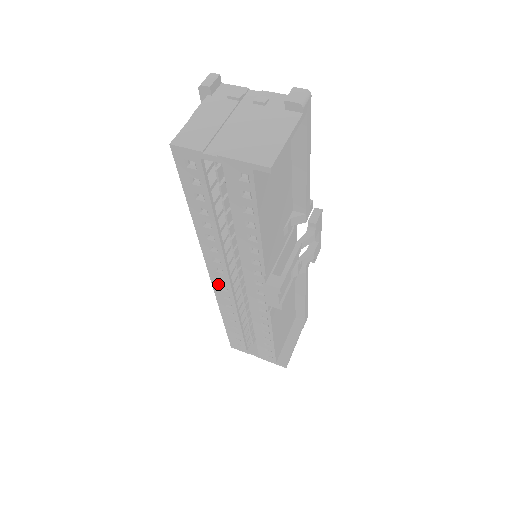
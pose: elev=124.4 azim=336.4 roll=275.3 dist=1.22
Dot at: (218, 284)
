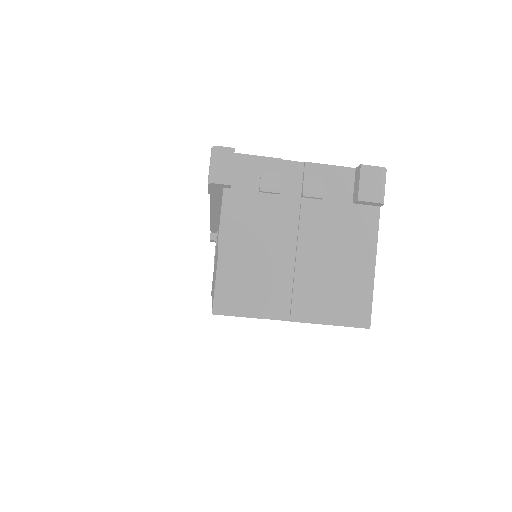
Dot at: occluded
